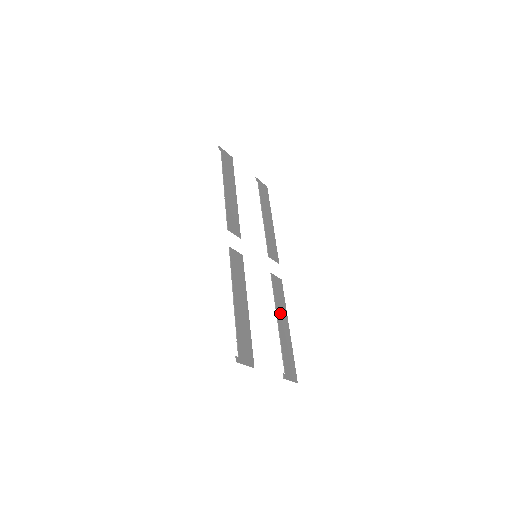
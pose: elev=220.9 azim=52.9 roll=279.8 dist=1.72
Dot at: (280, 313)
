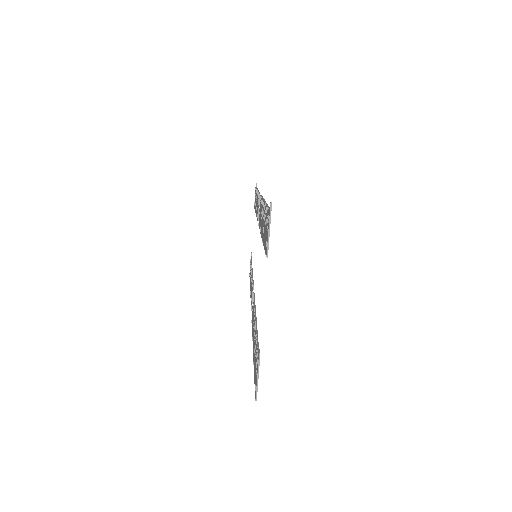
Dot at: occluded
